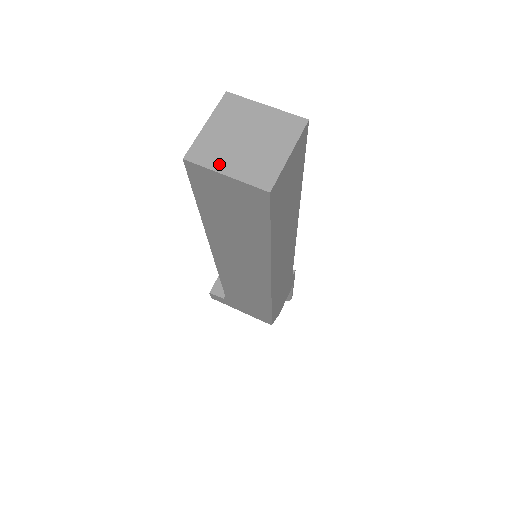
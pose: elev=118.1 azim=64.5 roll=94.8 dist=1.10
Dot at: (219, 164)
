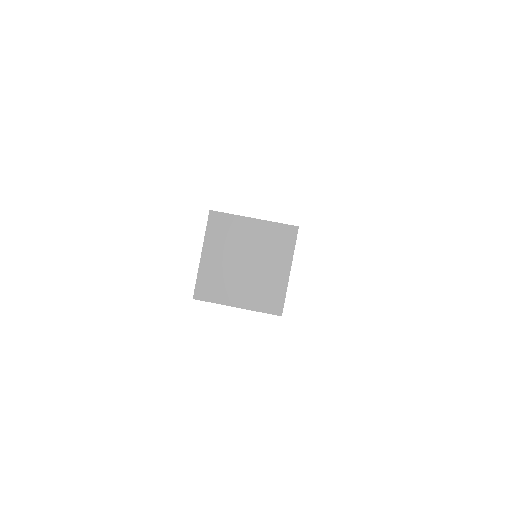
Dot at: (228, 297)
